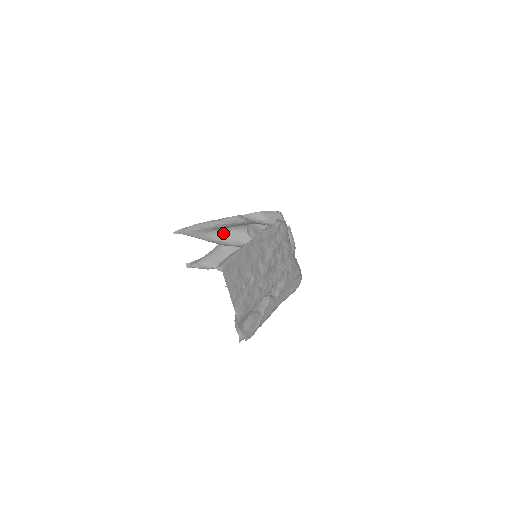
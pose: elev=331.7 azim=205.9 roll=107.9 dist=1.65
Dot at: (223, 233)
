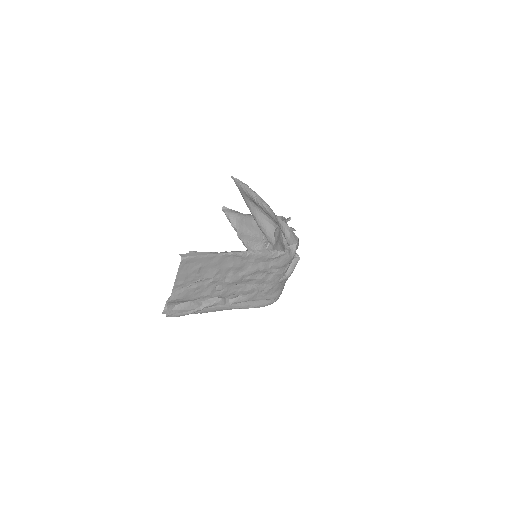
Dot at: (260, 212)
